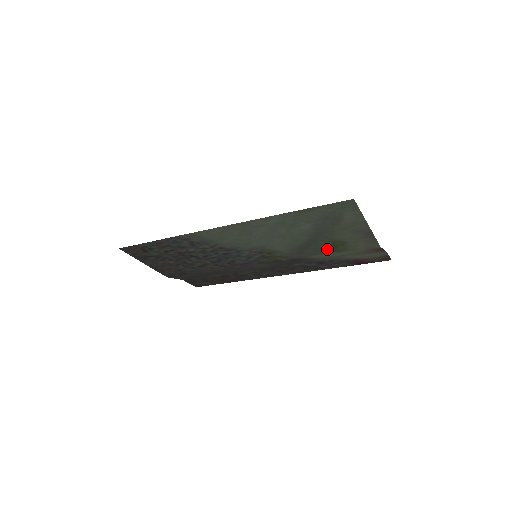
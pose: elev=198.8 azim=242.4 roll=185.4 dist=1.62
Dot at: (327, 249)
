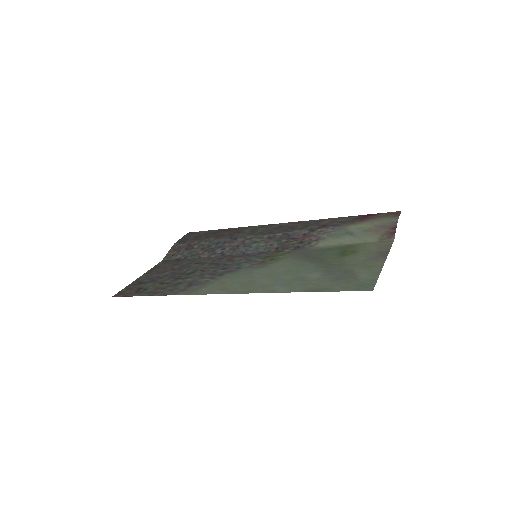
Dot at: (335, 250)
